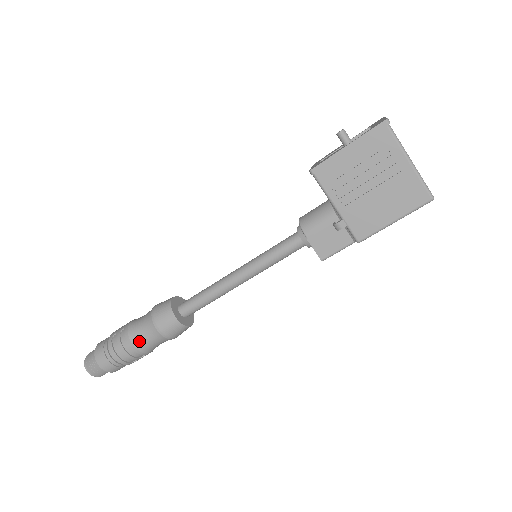
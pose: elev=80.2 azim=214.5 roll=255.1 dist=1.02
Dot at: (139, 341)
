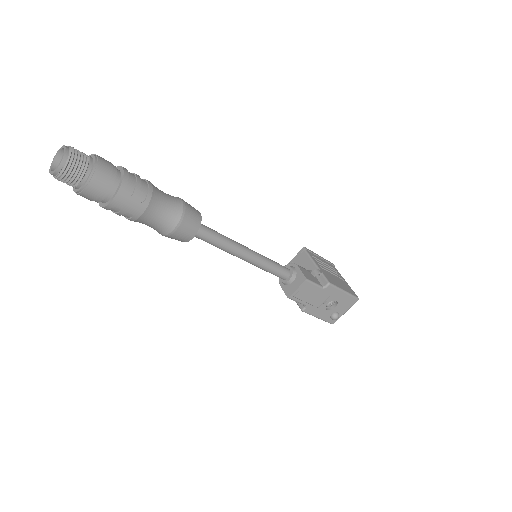
Dot at: (158, 189)
